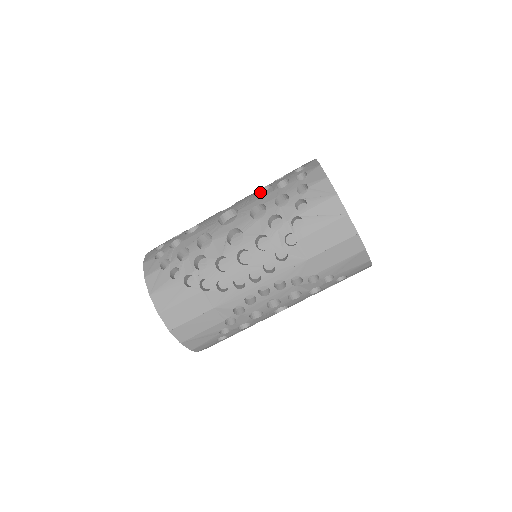
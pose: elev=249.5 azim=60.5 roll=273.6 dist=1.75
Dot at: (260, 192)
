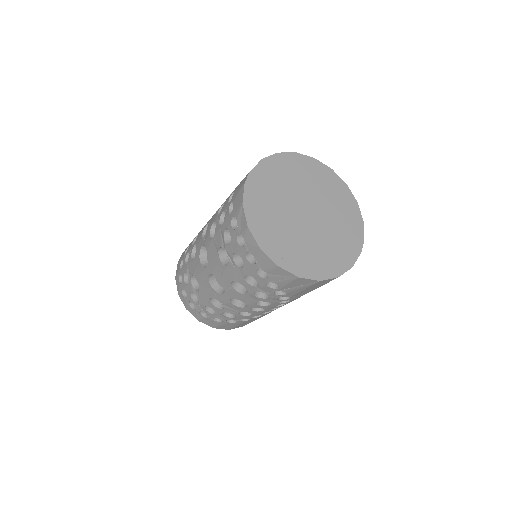
Dot at: (220, 251)
